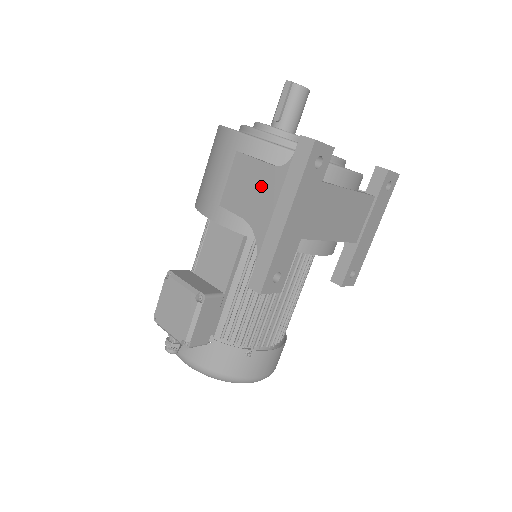
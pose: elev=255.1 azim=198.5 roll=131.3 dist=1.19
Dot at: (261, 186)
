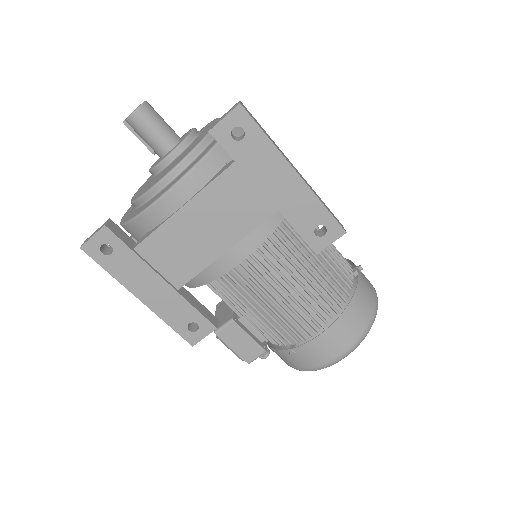
Dot at: occluded
